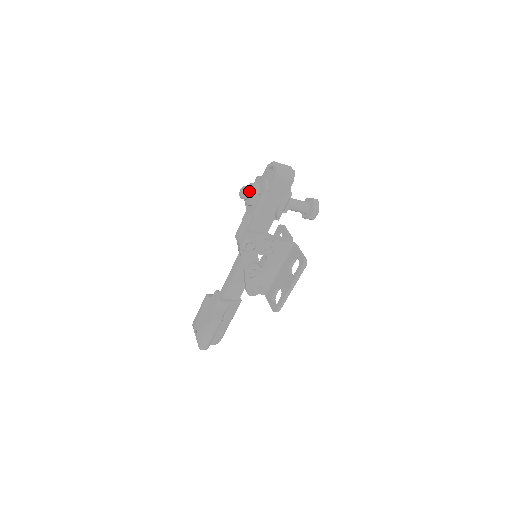
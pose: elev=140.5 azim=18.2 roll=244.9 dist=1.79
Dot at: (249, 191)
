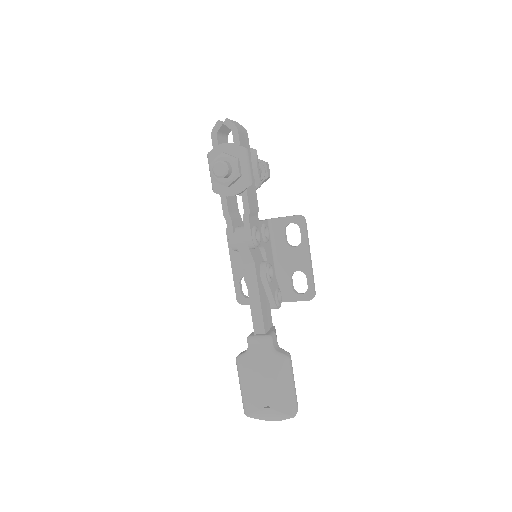
Dot at: (226, 162)
